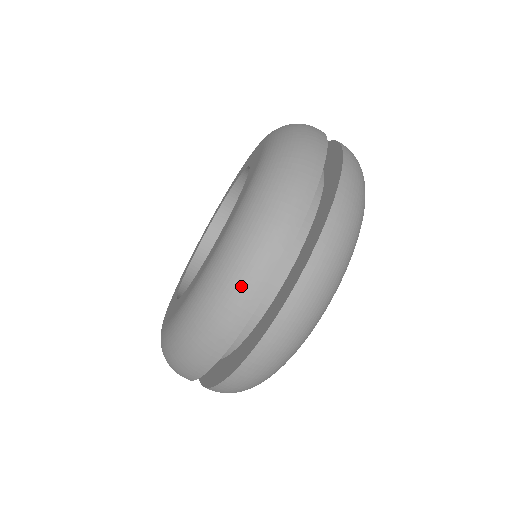
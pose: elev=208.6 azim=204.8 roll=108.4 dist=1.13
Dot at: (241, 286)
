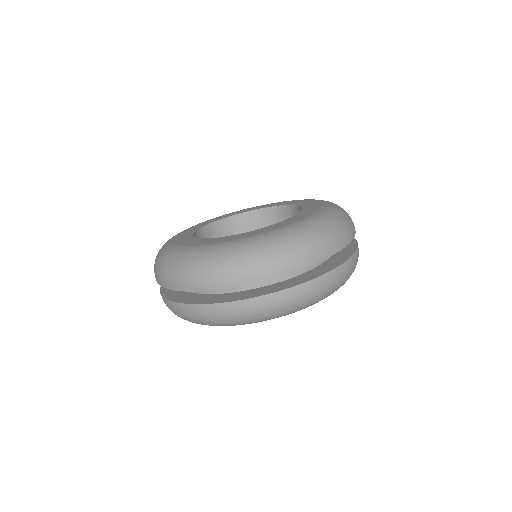
Dot at: (172, 275)
